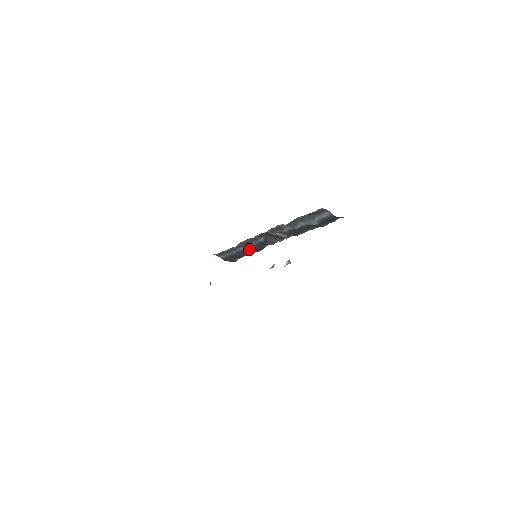
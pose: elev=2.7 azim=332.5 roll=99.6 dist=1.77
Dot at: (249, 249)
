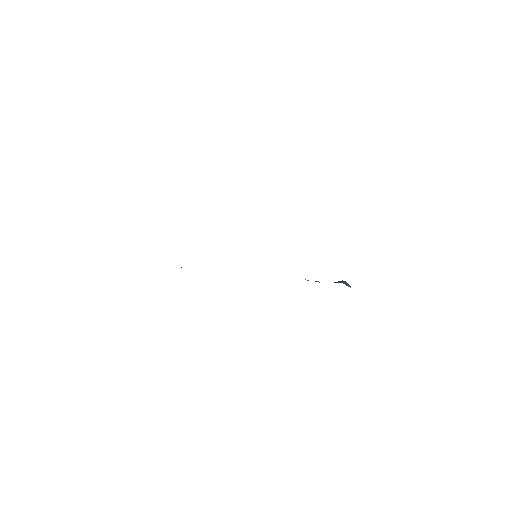
Dot at: occluded
